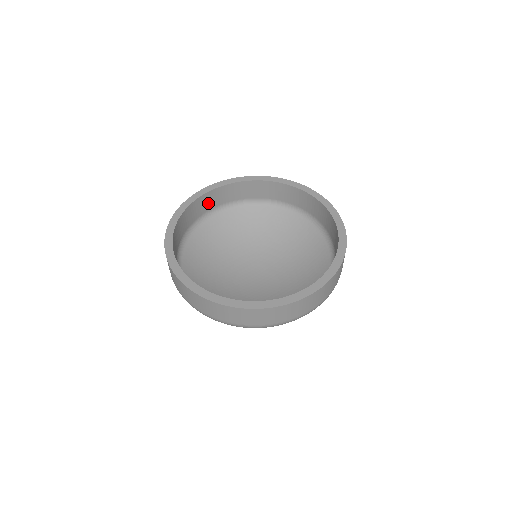
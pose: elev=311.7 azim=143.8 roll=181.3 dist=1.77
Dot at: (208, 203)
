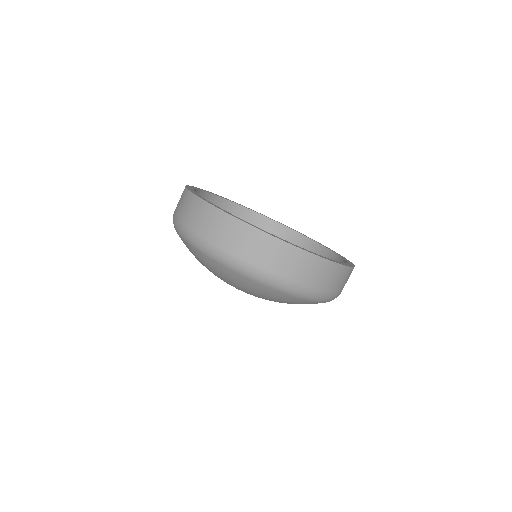
Dot at: occluded
